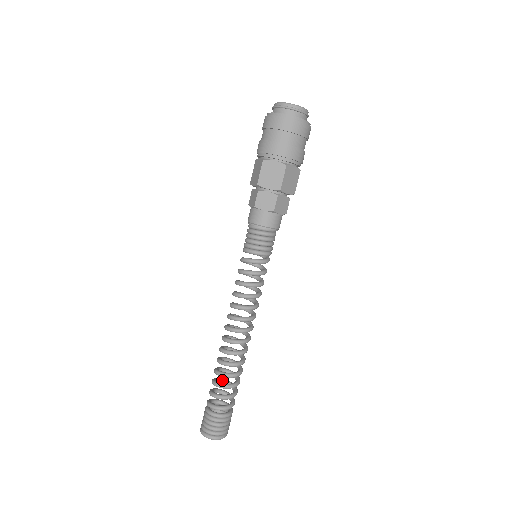
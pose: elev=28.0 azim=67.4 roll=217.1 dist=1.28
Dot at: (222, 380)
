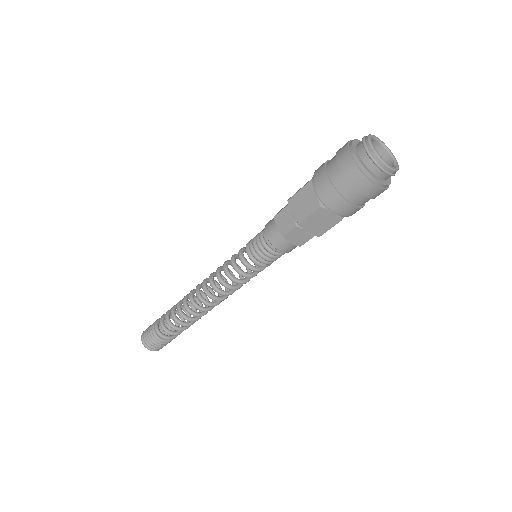
Dot at: occluded
